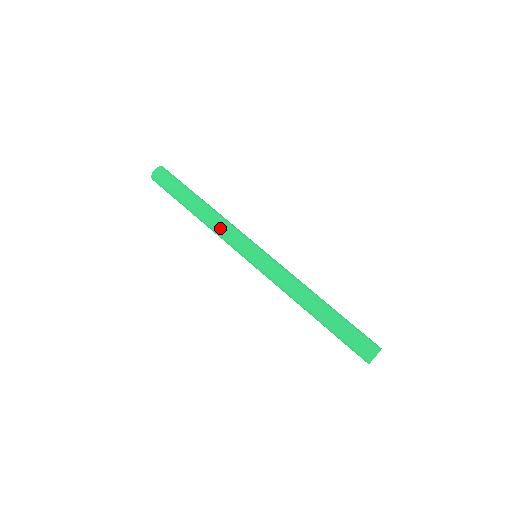
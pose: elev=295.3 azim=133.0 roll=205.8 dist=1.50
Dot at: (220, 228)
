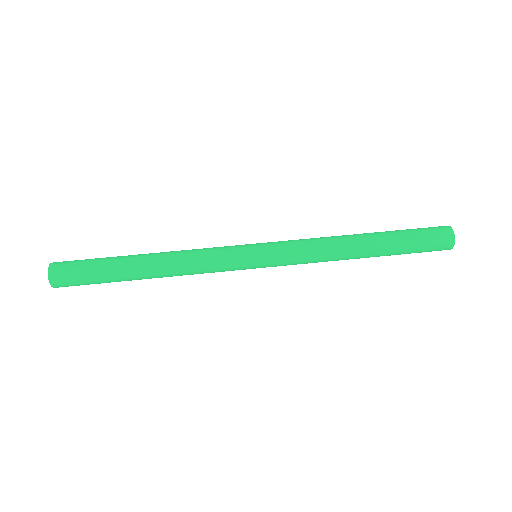
Dot at: (194, 265)
